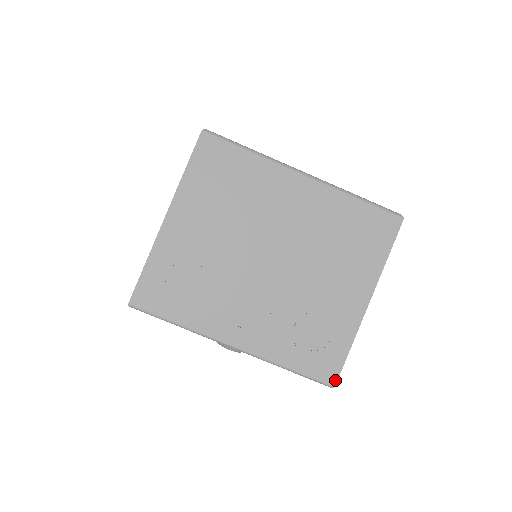
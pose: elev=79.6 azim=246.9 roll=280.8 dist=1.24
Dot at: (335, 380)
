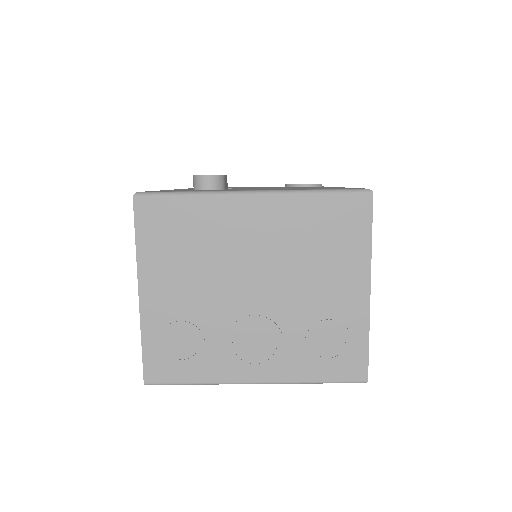
Dot at: (366, 375)
